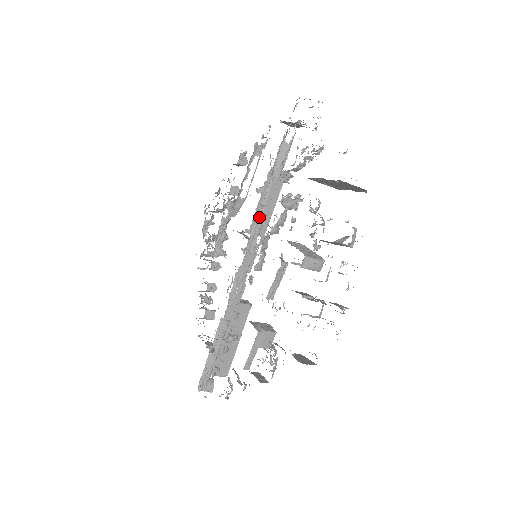
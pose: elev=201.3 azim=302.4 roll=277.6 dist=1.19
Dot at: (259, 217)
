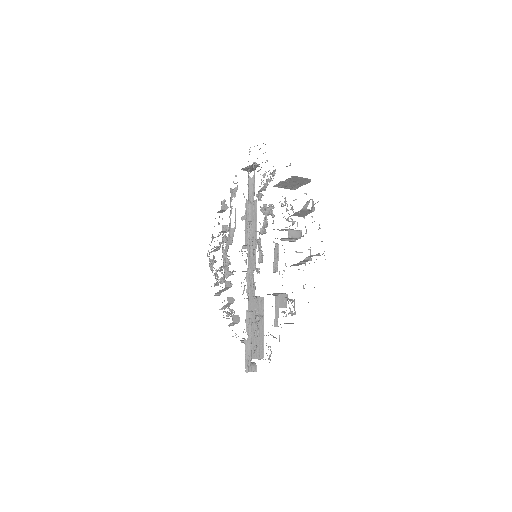
Dot at: (249, 230)
